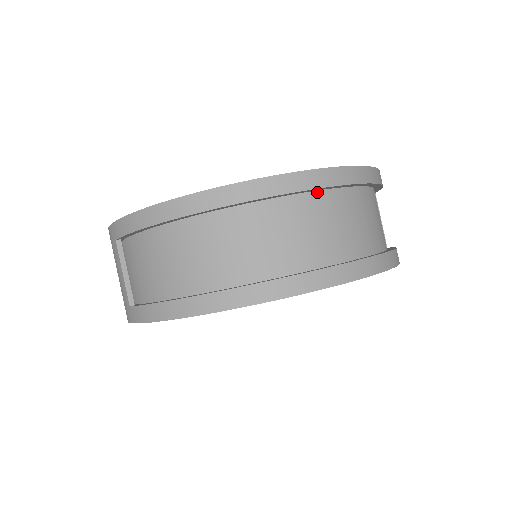
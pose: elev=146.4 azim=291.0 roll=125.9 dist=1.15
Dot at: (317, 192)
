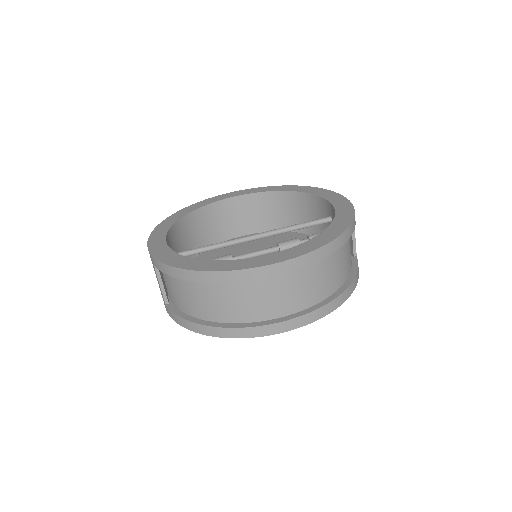
Dot at: occluded
